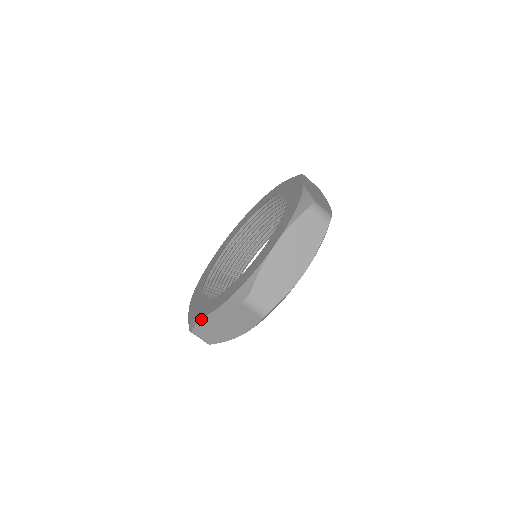
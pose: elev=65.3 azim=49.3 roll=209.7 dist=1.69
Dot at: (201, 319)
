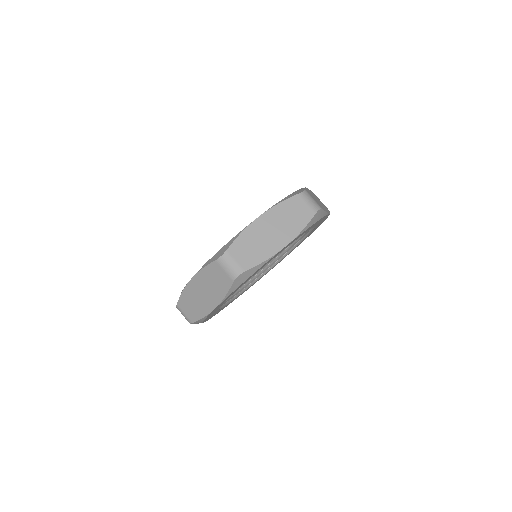
Dot at: (185, 287)
